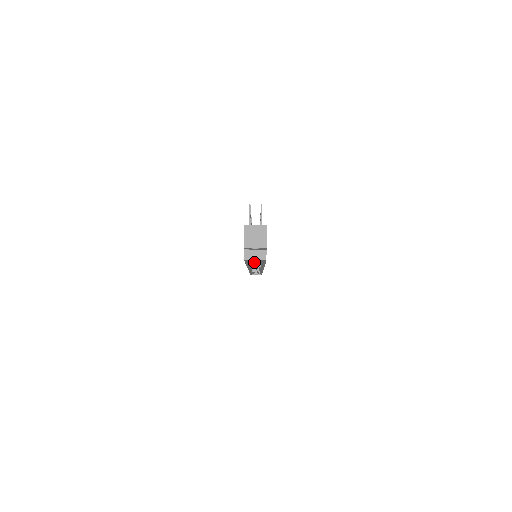
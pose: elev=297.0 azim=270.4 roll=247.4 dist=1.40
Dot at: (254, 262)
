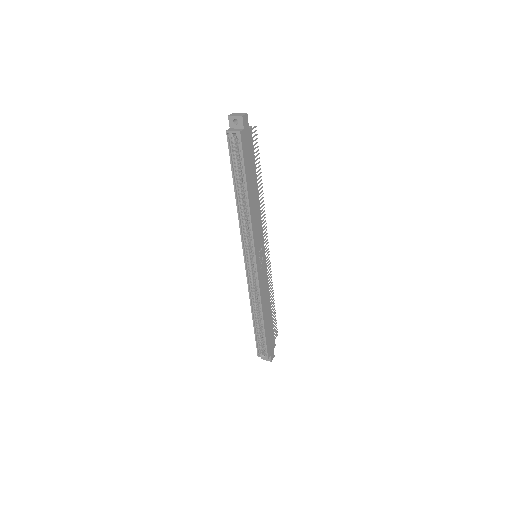
Dot at: (246, 220)
